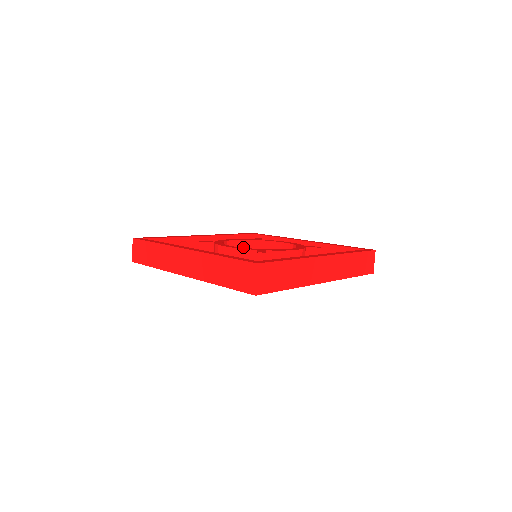
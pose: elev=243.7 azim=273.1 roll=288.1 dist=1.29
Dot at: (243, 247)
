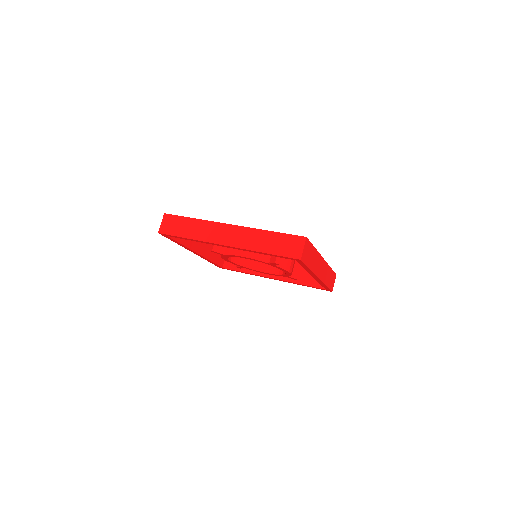
Dot at: occluded
